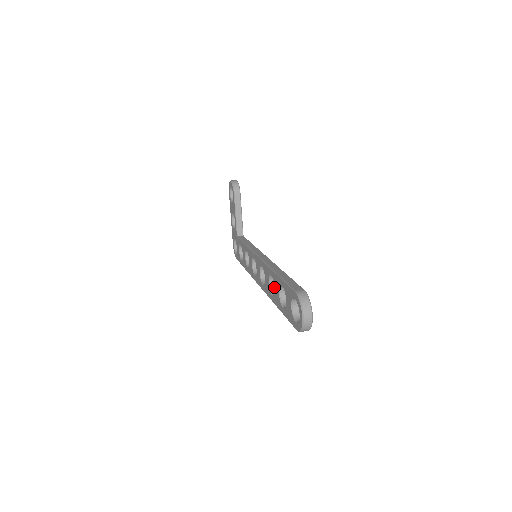
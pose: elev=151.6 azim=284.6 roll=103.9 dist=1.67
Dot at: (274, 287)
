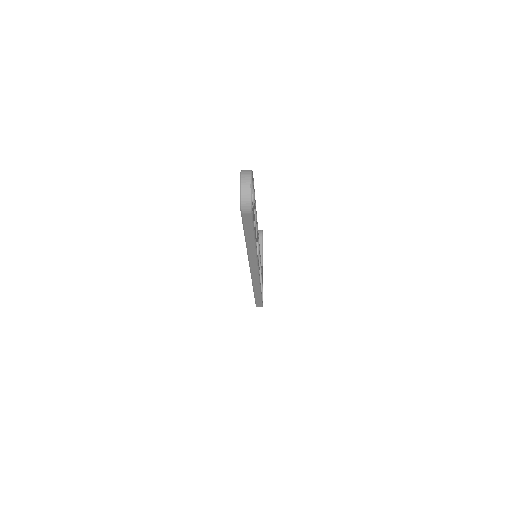
Dot at: occluded
